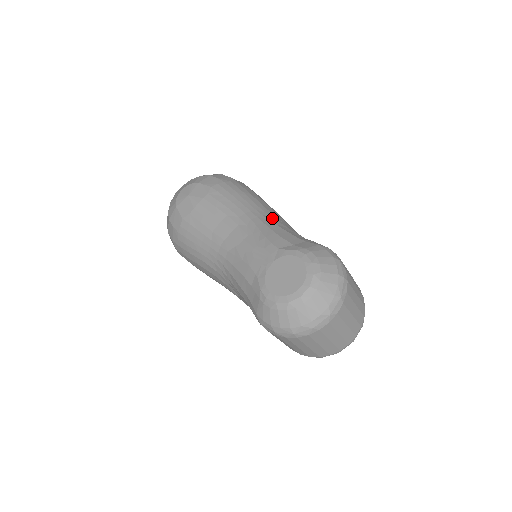
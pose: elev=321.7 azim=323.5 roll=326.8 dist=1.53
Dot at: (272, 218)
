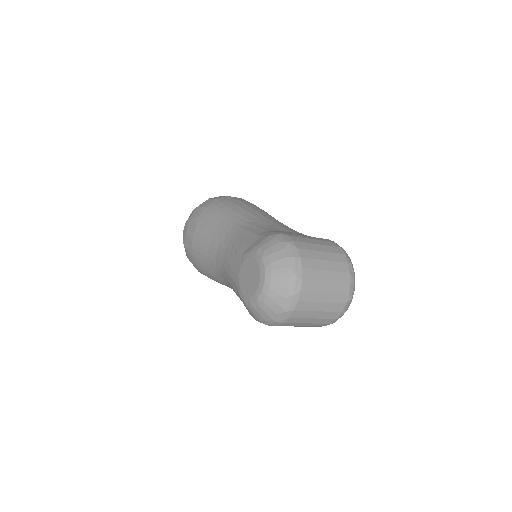
Dot at: (243, 223)
